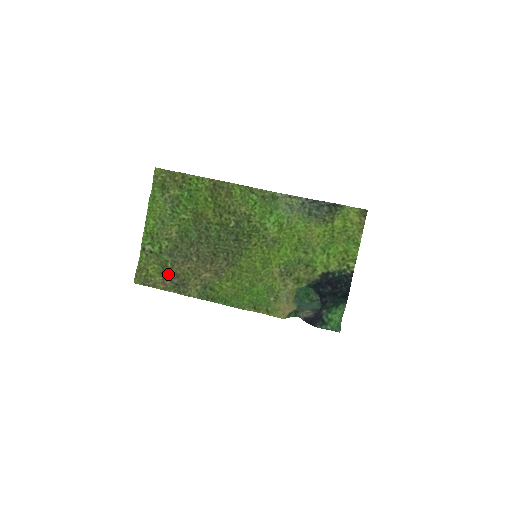
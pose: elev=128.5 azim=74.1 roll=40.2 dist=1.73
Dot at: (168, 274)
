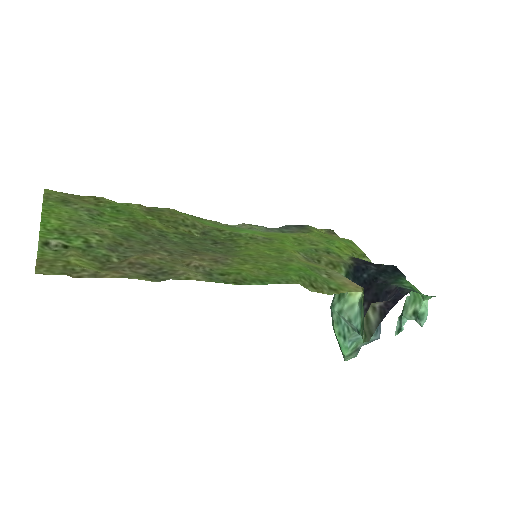
Dot at: (119, 267)
